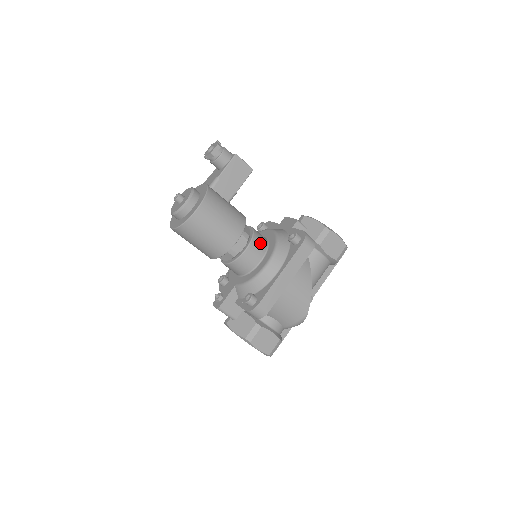
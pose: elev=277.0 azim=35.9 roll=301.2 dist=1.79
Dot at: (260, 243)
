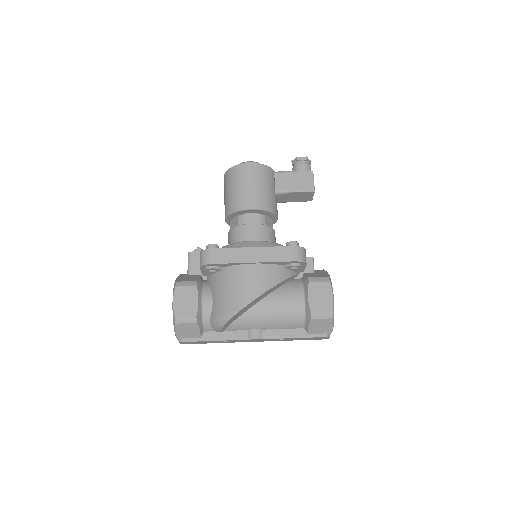
Dot at: (266, 235)
